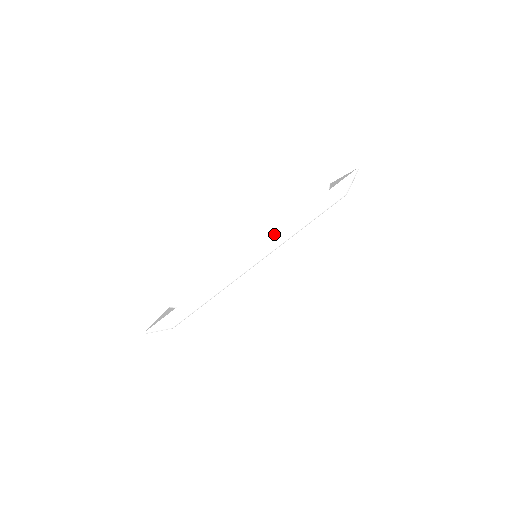
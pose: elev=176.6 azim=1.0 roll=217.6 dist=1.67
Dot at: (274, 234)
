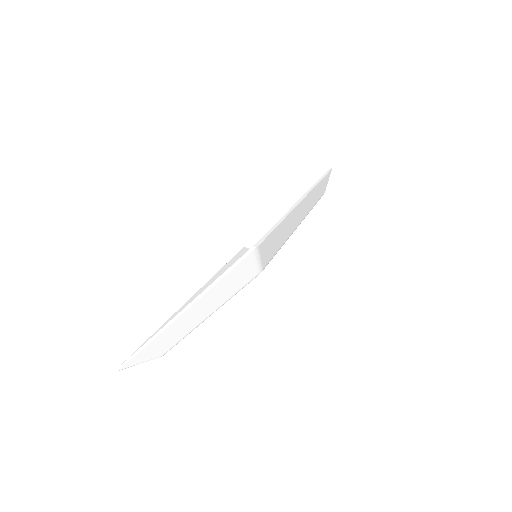
Dot at: (313, 187)
